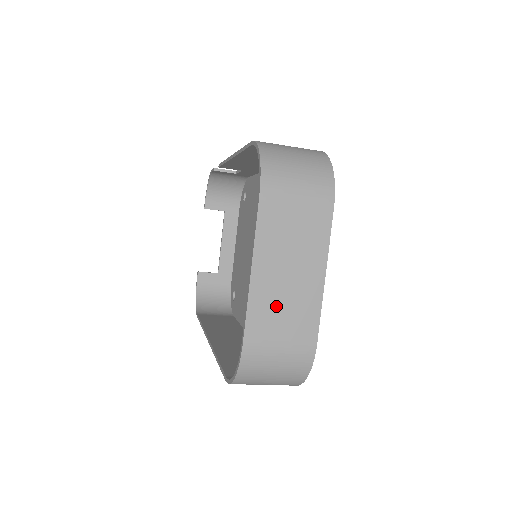
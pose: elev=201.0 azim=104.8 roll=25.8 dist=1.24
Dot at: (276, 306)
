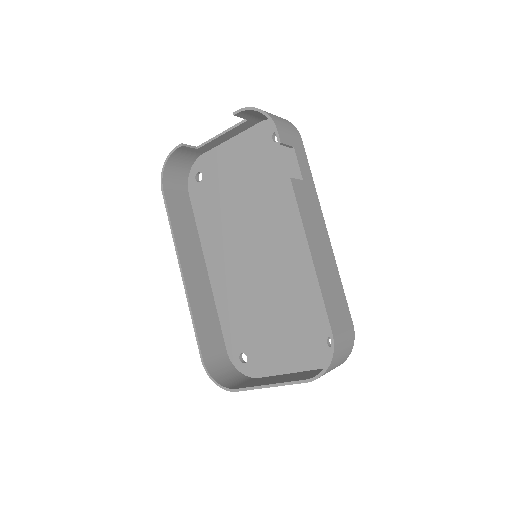
Dot at: occluded
